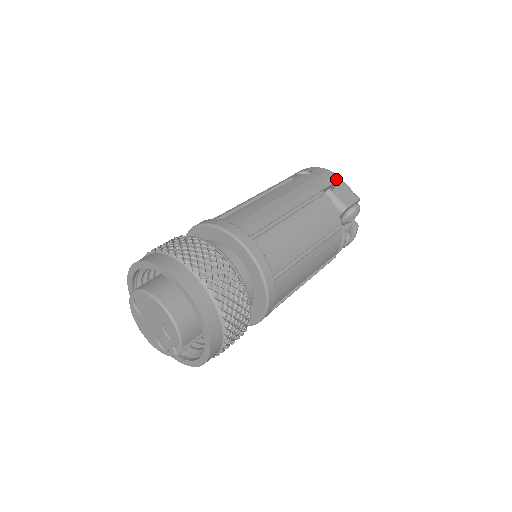
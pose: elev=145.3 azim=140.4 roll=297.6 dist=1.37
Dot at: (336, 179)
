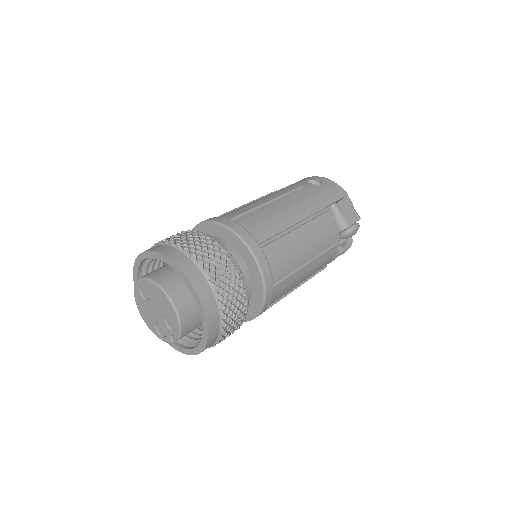
Dot at: (343, 195)
